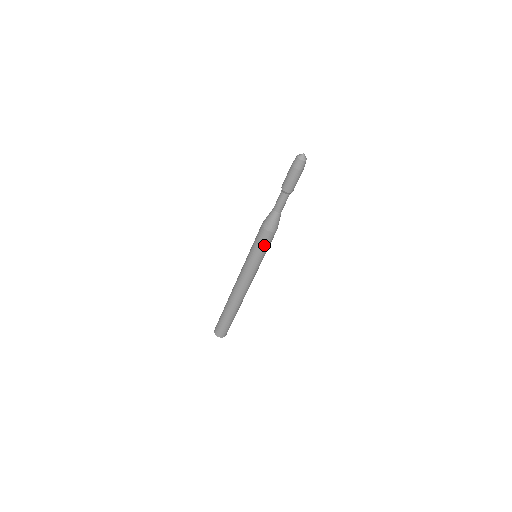
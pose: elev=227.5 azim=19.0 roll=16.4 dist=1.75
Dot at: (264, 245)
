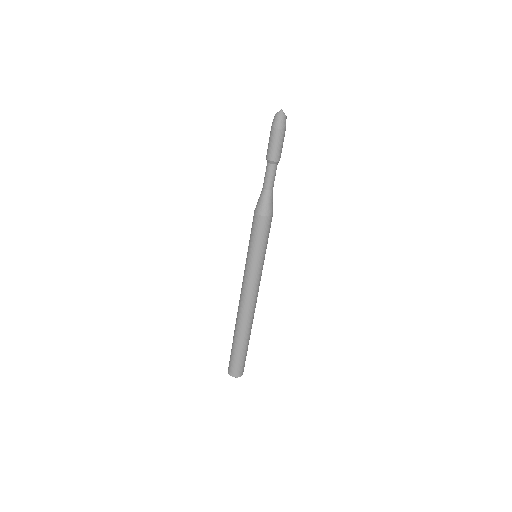
Dot at: (265, 236)
